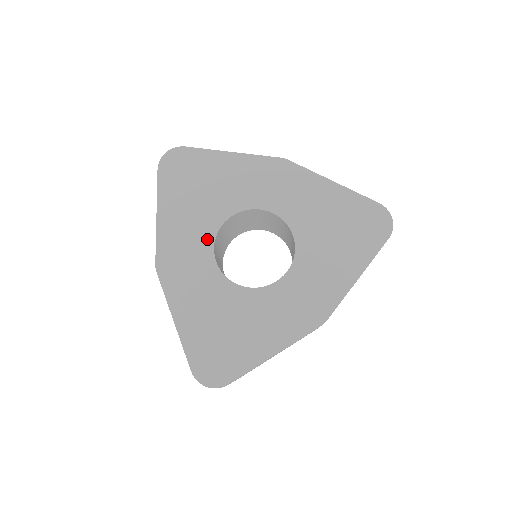
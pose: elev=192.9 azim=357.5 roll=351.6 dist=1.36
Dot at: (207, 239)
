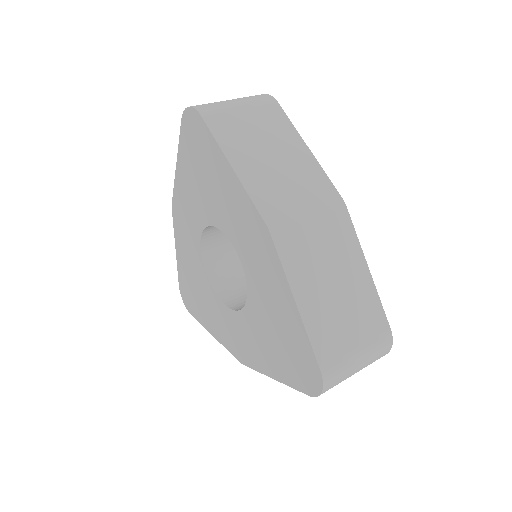
Dot at: (199, 224)
